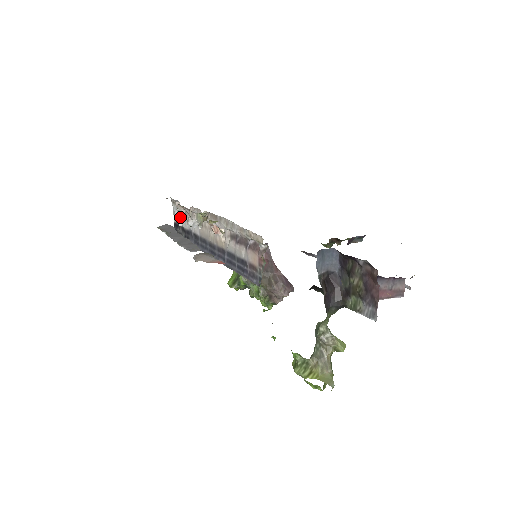
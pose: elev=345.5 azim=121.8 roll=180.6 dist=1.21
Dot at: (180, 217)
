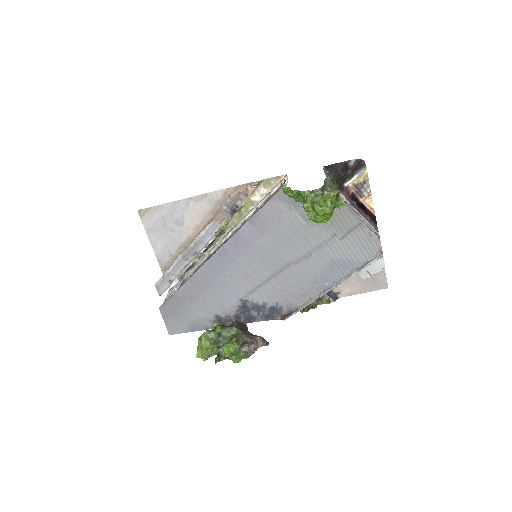
Dot at: (187, 265)
